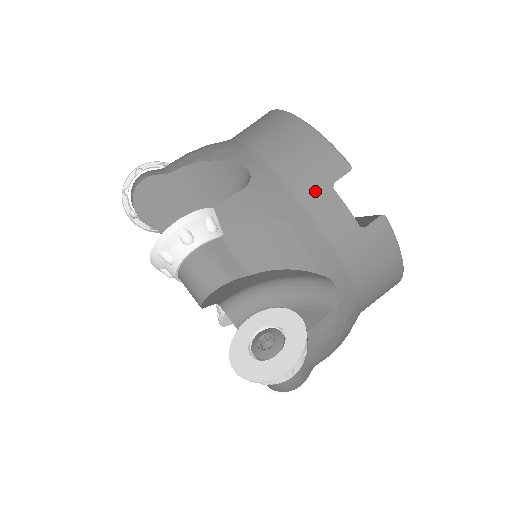
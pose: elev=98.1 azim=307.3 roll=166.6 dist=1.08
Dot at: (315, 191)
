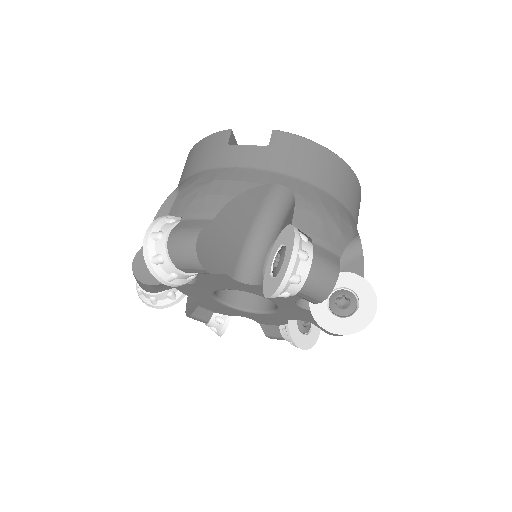
Dot at: (221, 157)
